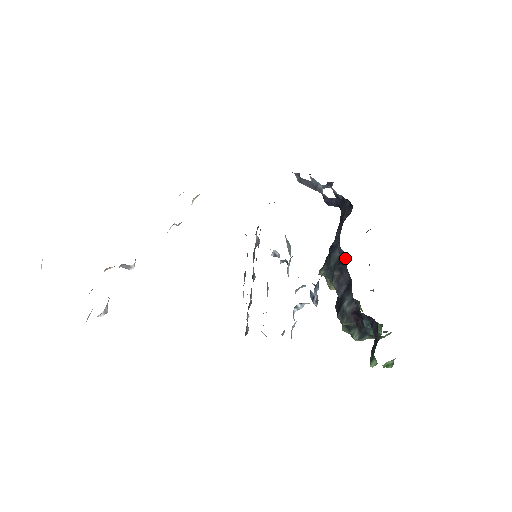
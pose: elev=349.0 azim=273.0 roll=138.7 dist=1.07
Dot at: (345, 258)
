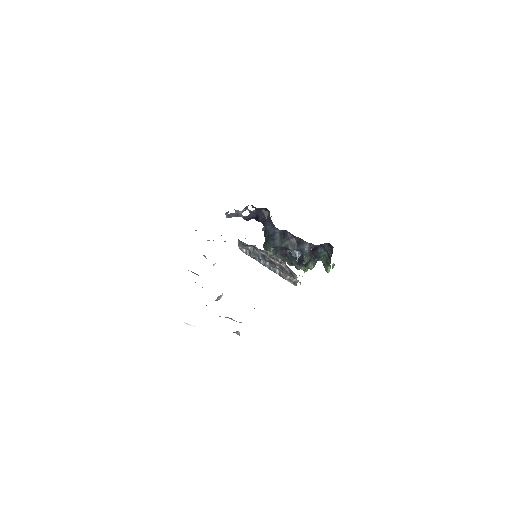
Dot at: (287, 232)
